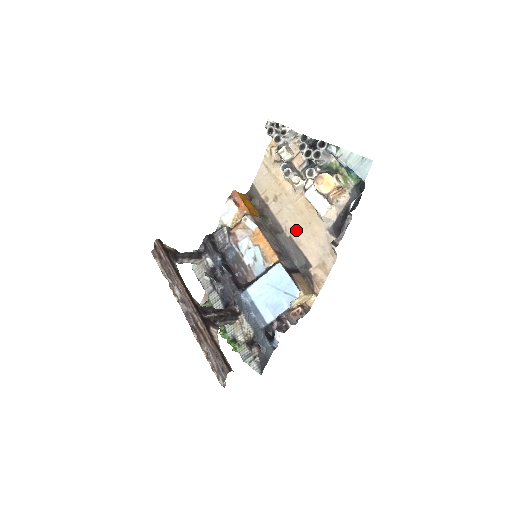
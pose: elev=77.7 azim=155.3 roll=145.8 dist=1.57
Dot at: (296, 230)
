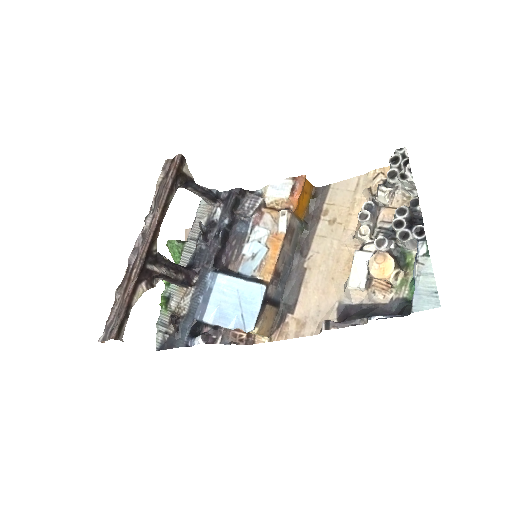
Dot at: (316, 269)
